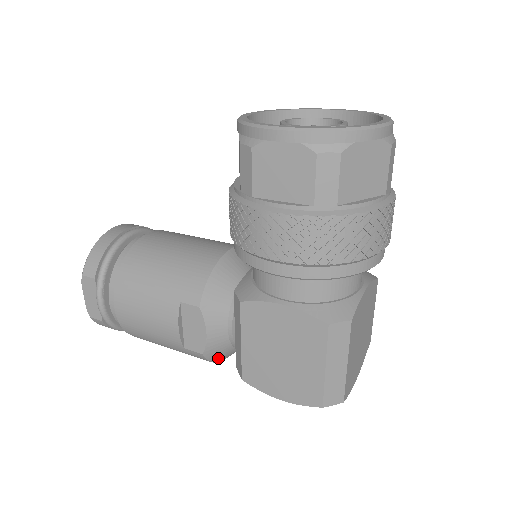
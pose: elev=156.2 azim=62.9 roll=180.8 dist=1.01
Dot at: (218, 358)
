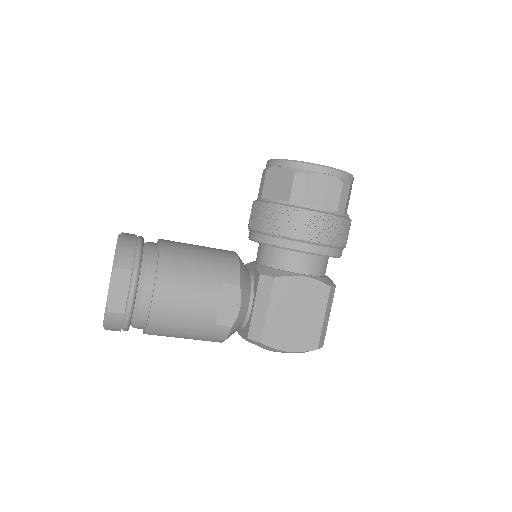
Dot at: (230, 335)
